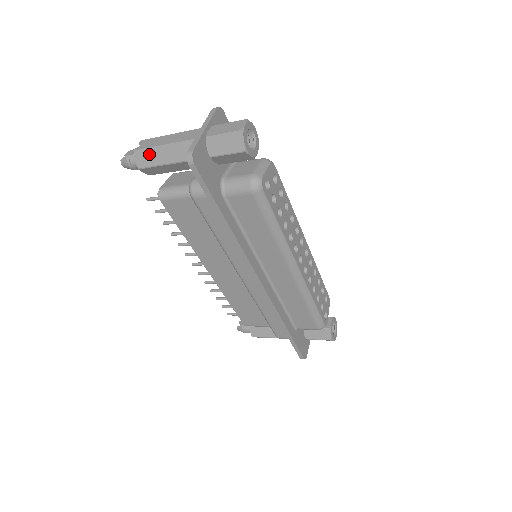
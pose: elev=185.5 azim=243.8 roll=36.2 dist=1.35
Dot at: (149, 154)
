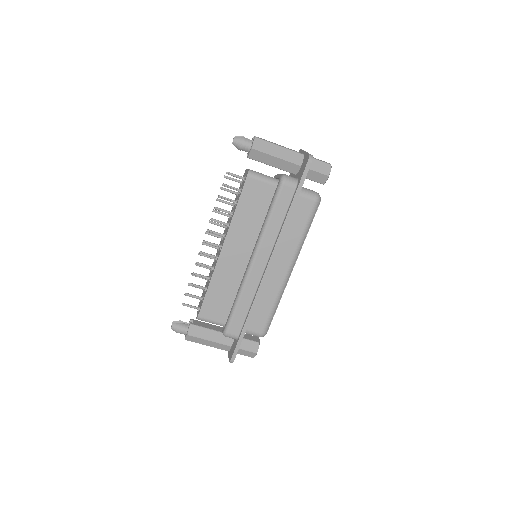
Dot at: (266, 144)
